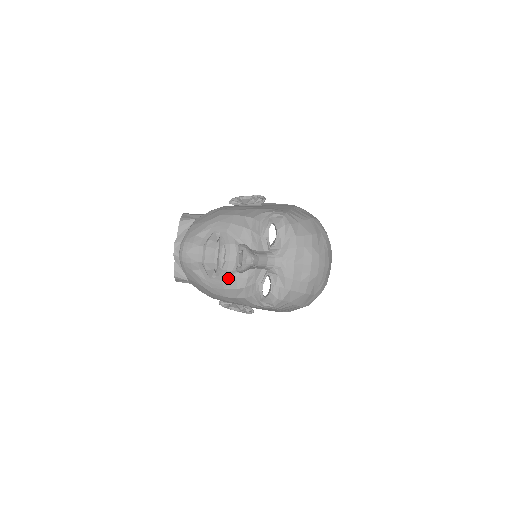
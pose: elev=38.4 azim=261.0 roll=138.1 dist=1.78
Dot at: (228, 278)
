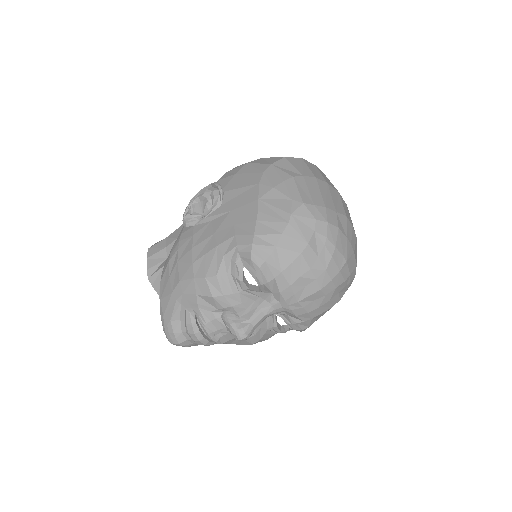
Dot at: (235, 341)
